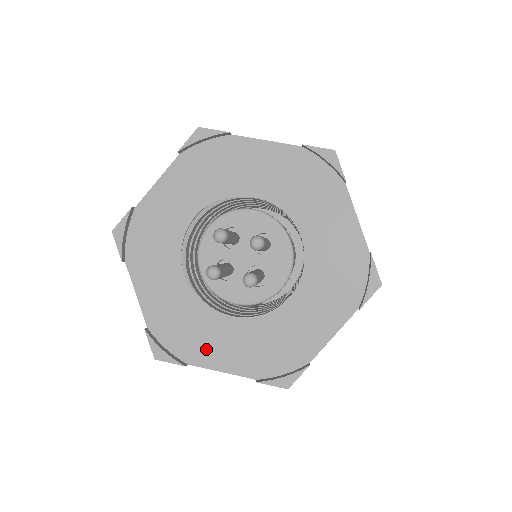
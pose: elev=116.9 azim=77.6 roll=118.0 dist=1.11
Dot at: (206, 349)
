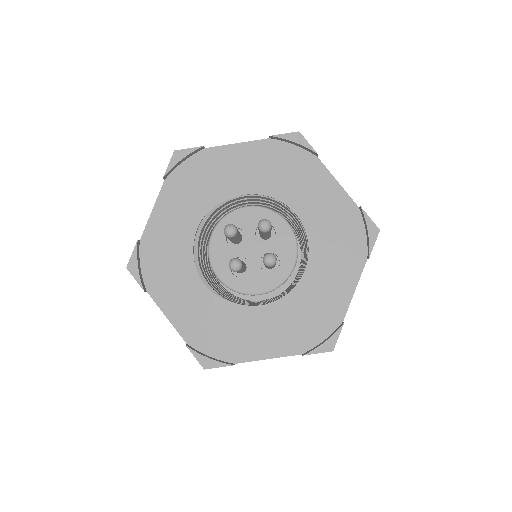
Dot at: (247, 344)
